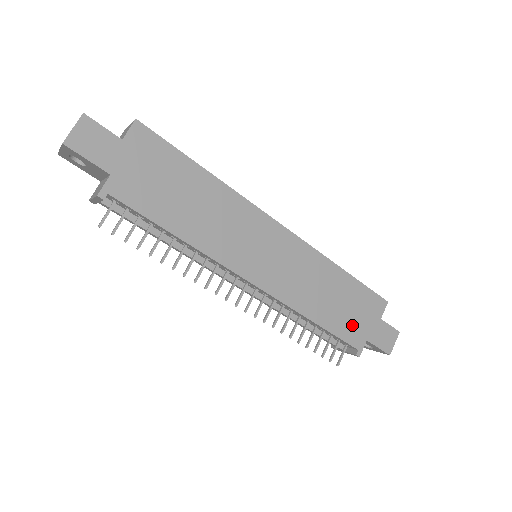
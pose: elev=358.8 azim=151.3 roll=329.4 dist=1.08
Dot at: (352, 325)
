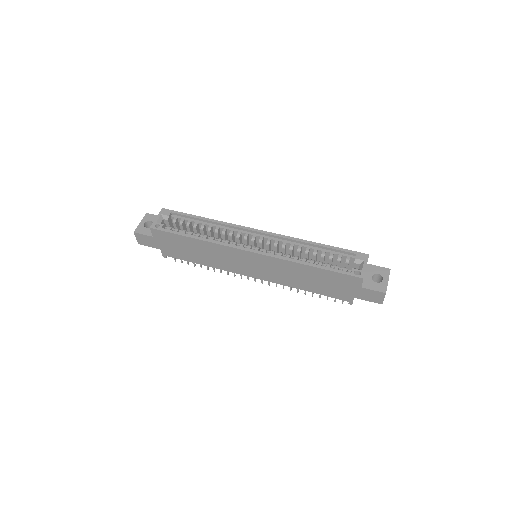
Dot at: (336, 291)
